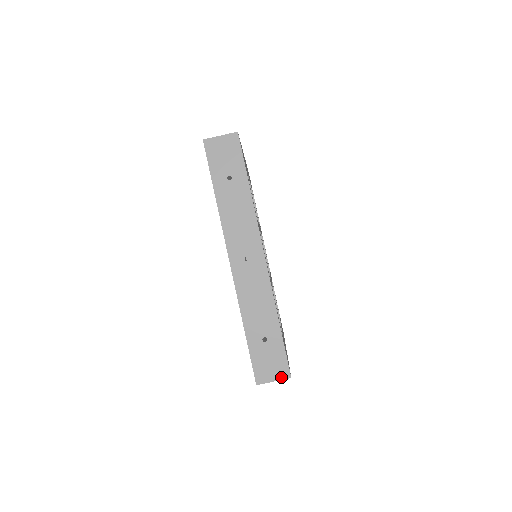
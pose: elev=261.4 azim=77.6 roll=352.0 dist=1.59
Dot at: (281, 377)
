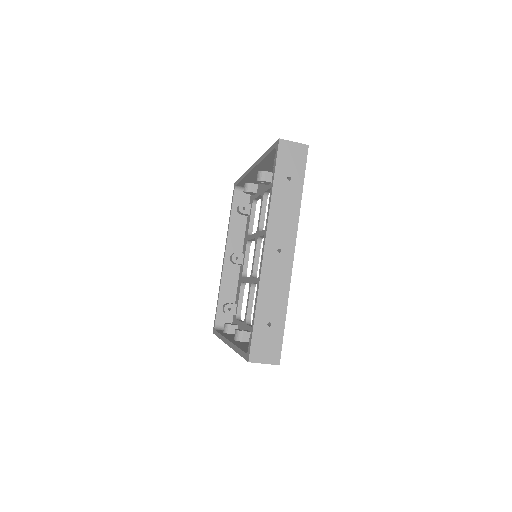
Dot at: (271, 362)
